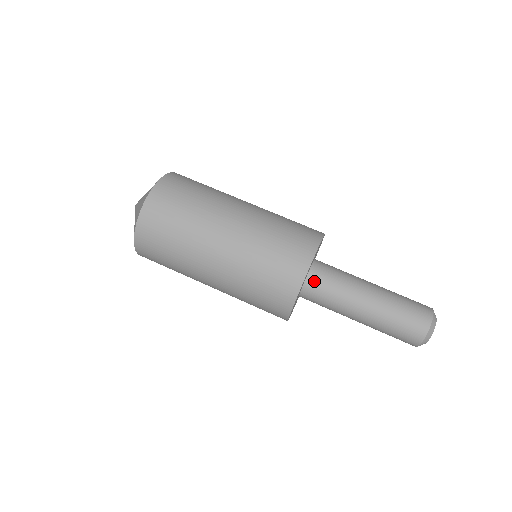
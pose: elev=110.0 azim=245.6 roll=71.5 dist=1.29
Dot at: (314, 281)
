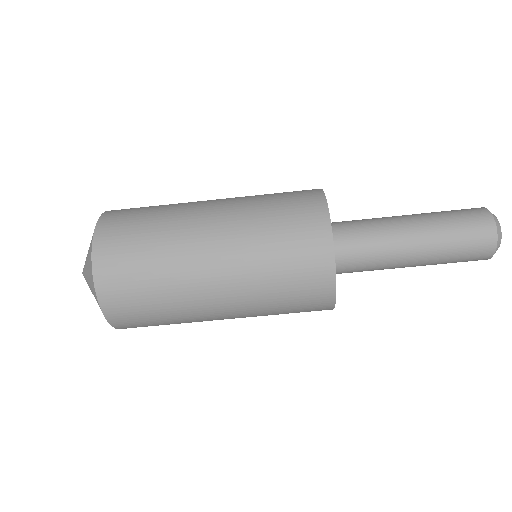
Dot at: (341, 256)
